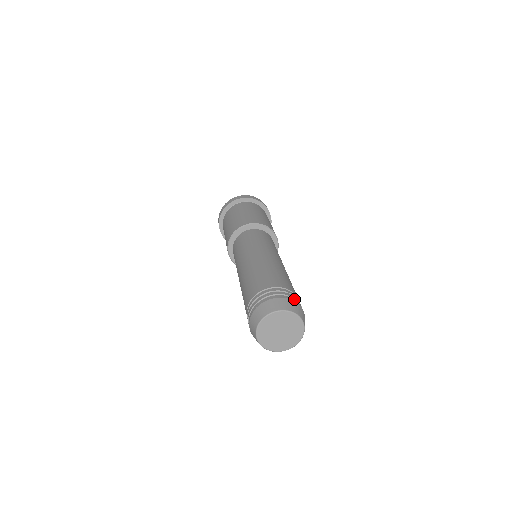
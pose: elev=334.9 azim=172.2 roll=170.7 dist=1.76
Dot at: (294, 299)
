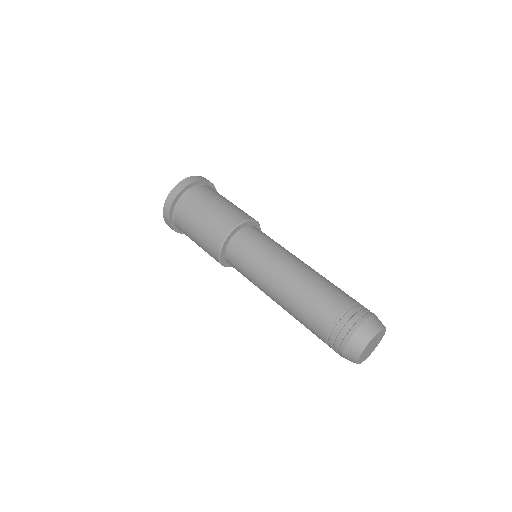
Dot at: occluded
